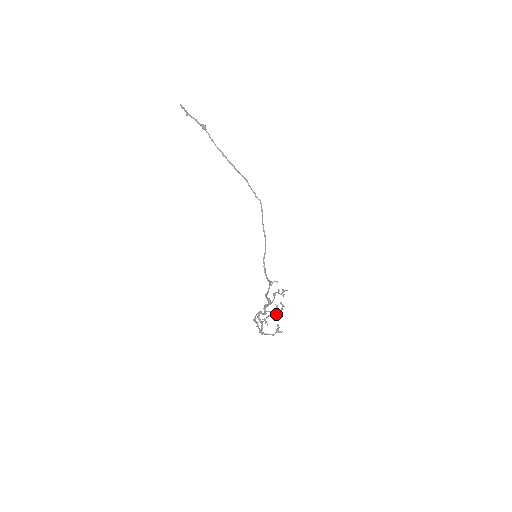
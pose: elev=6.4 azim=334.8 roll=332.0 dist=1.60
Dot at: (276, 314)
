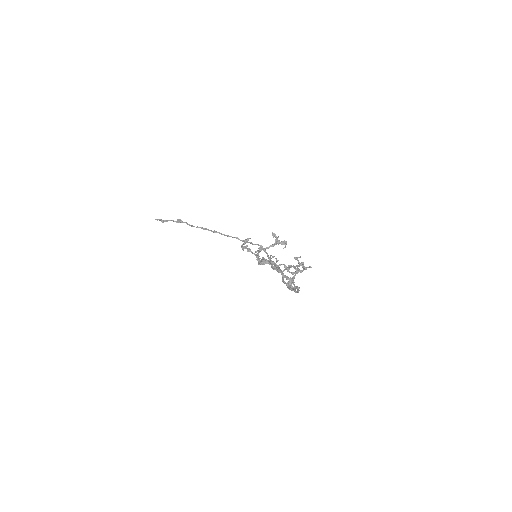
Dot at: (295, 272)
